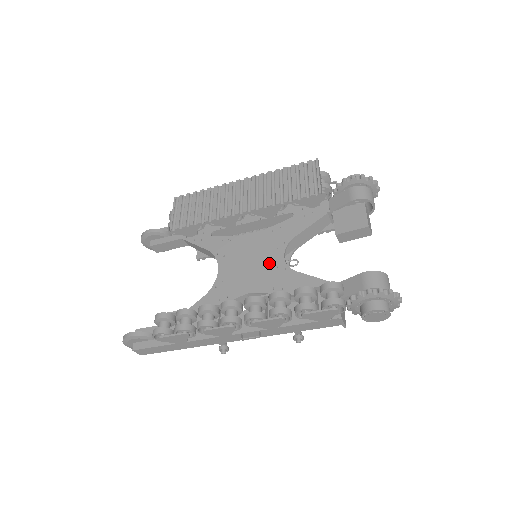
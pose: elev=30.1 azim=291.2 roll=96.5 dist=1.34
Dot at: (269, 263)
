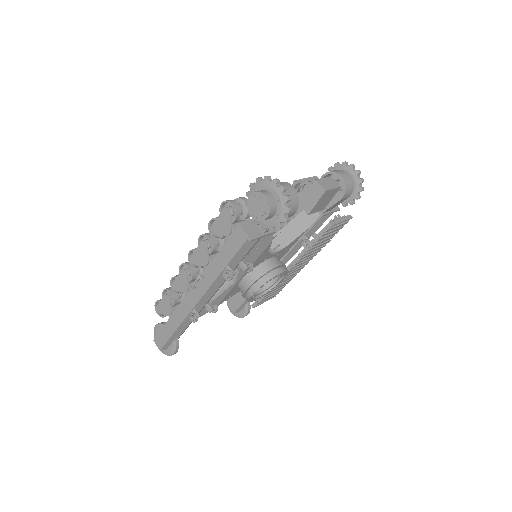
Dot at: occluded
